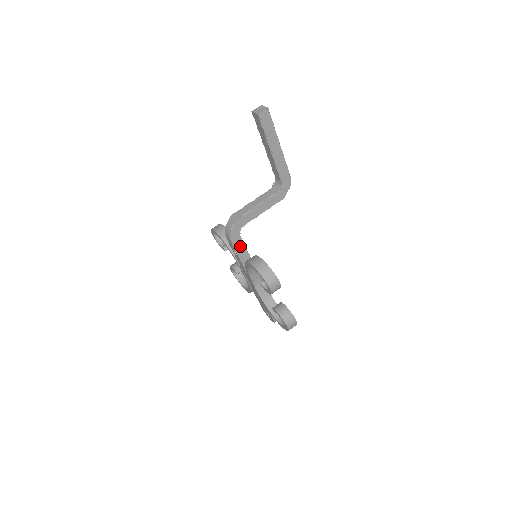
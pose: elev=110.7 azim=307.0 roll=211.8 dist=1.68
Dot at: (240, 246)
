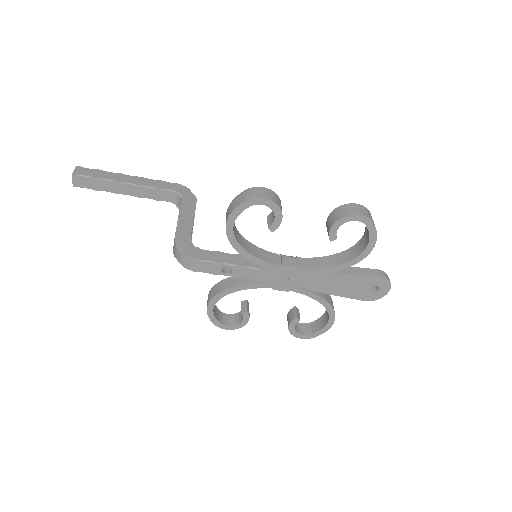
Dot at: (217, 257)
